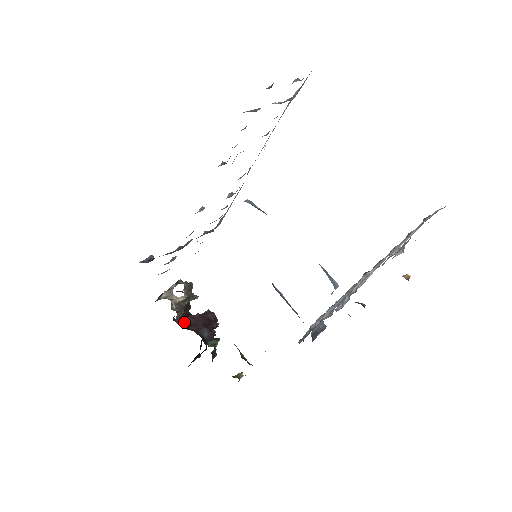
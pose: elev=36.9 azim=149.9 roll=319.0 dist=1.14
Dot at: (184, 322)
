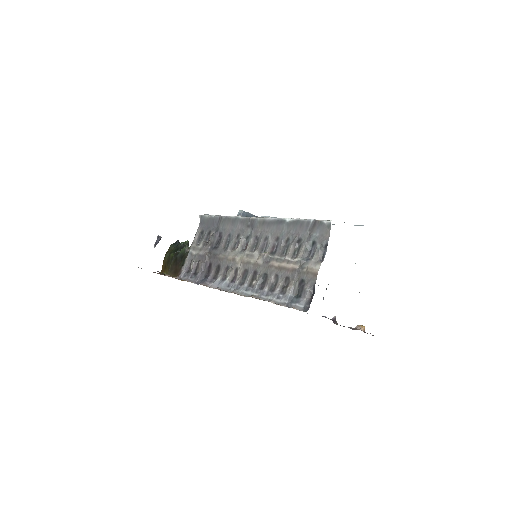
Dot at: occluded
